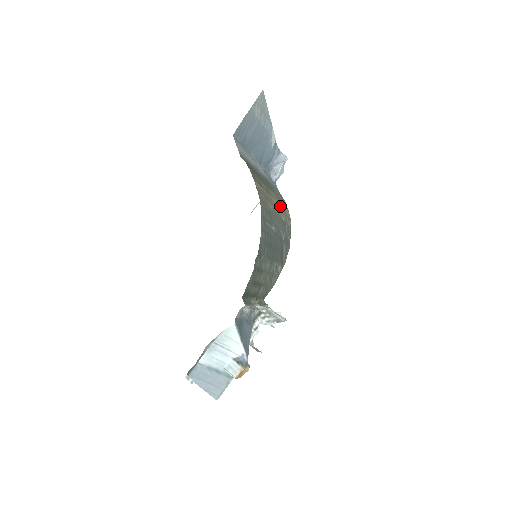
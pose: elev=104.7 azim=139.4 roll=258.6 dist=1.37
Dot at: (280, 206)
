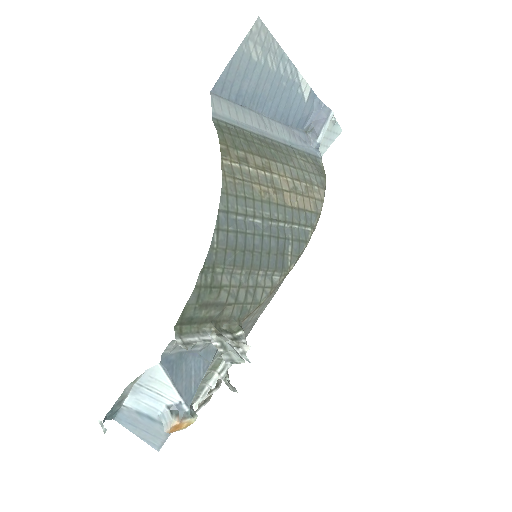
Dot at: (296, 185)
